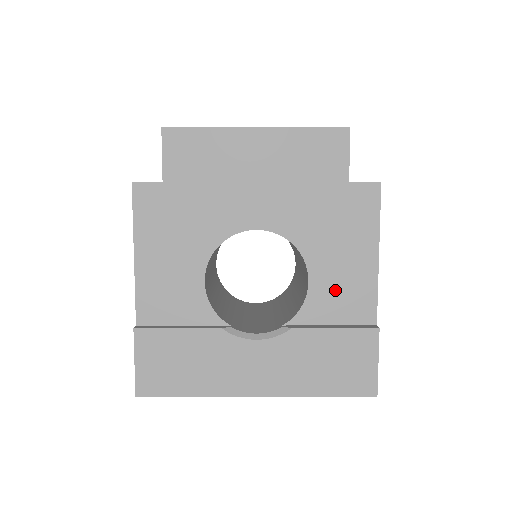
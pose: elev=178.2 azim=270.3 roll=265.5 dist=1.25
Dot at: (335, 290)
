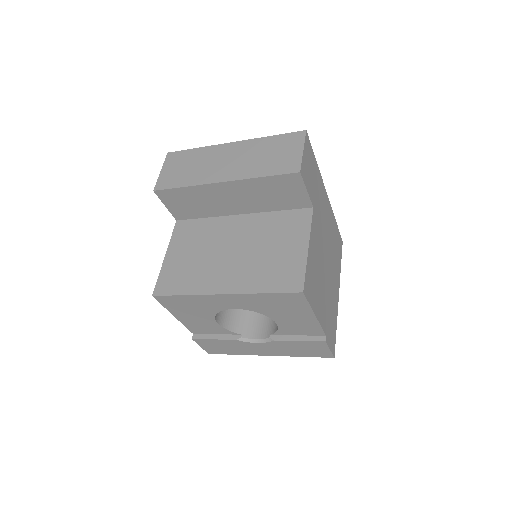
Dot at: (294, 326)
